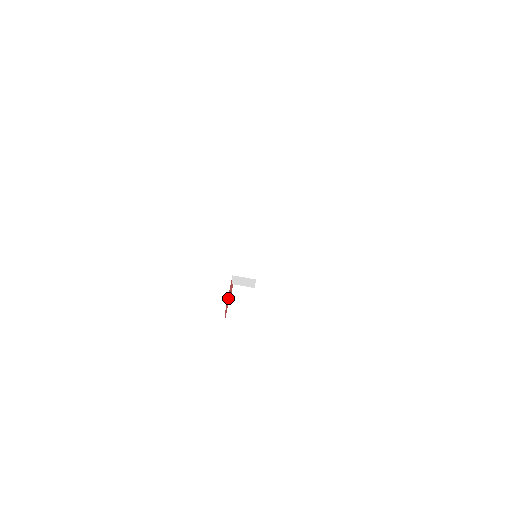
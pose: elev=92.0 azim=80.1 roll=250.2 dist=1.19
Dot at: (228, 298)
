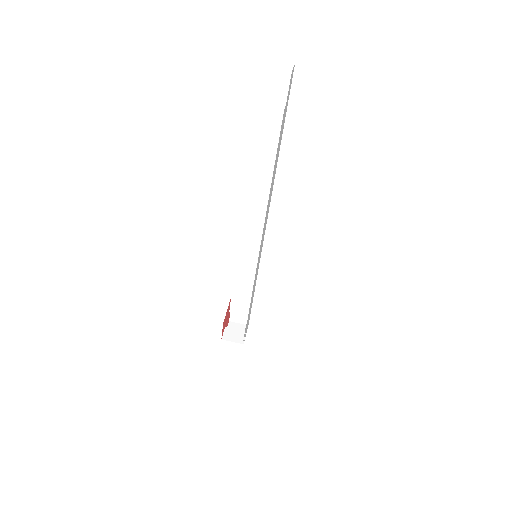
Dot at: occluded
